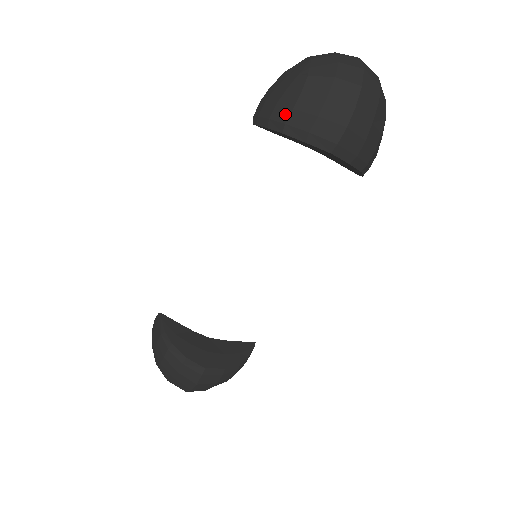
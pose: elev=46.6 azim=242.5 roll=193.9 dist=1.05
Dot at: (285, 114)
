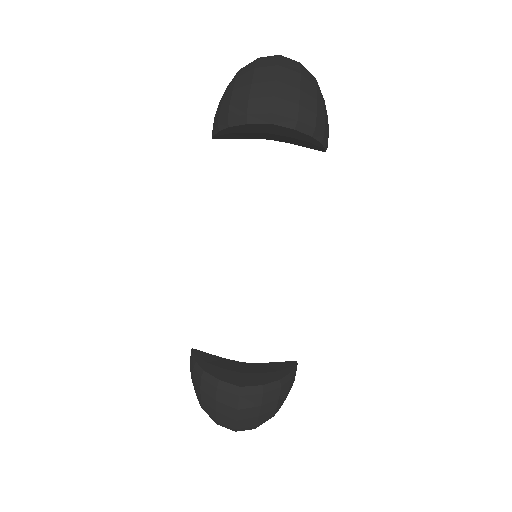
Dot at: (226, 112)
